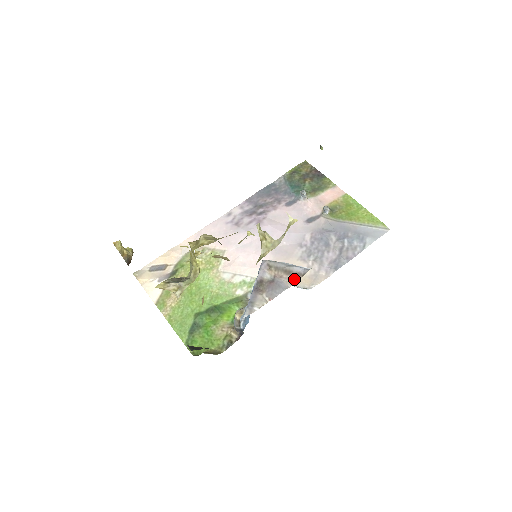
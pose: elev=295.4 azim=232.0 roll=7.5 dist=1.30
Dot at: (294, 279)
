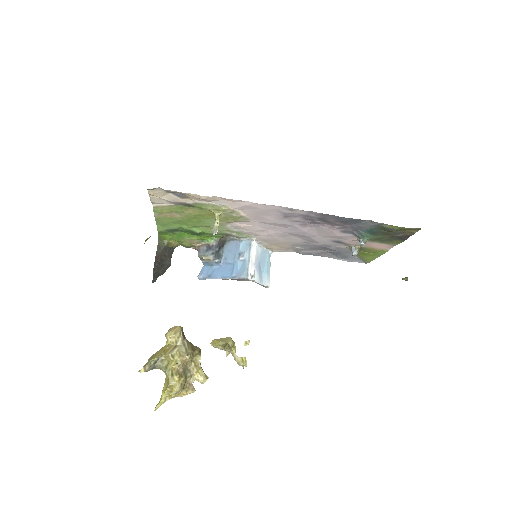
Dot at: occluded
